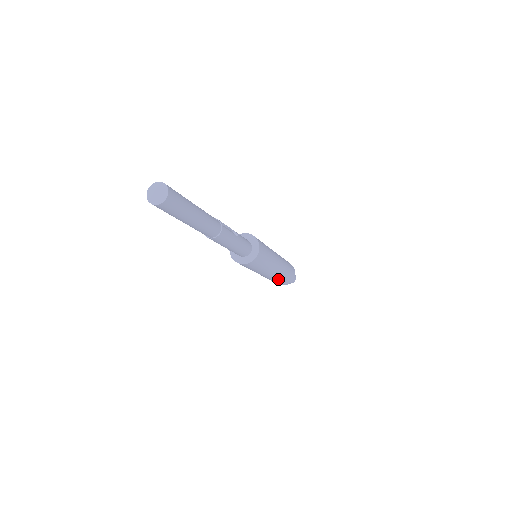
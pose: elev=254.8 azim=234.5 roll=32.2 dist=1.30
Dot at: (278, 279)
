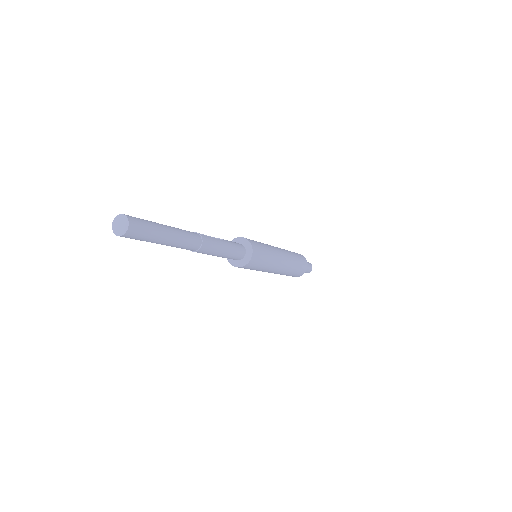
Dot at: (292, 269)
